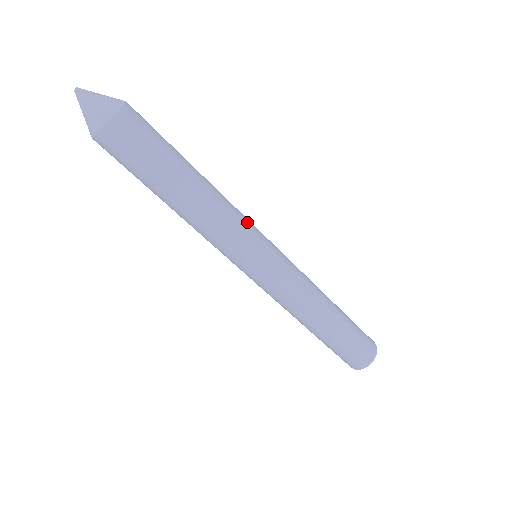
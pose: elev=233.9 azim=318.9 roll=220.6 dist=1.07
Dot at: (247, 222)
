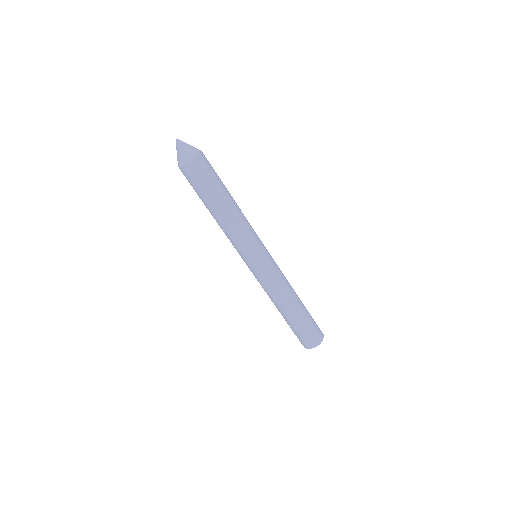
Dot at: (251, 238)
